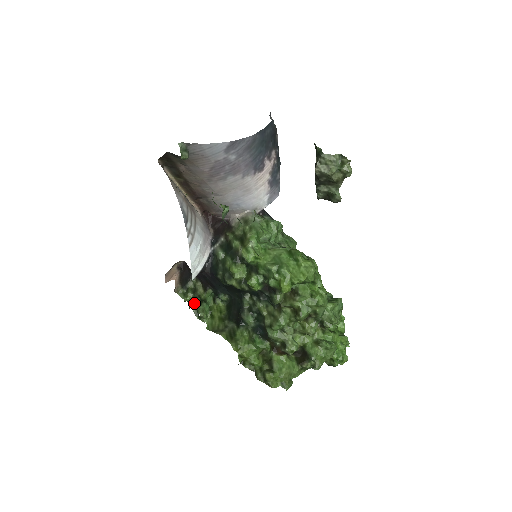
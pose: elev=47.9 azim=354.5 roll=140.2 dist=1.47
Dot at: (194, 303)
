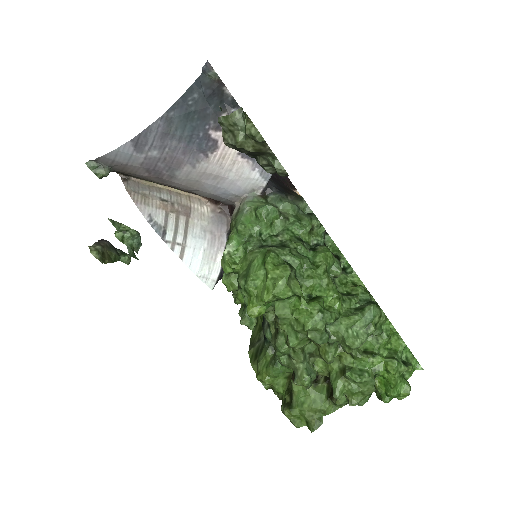
Dot at: (243, 306)
